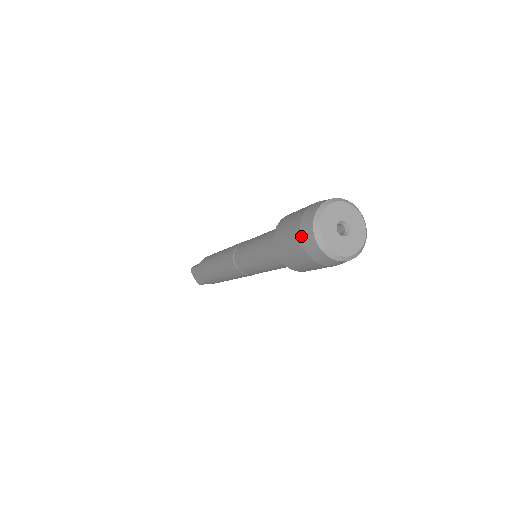
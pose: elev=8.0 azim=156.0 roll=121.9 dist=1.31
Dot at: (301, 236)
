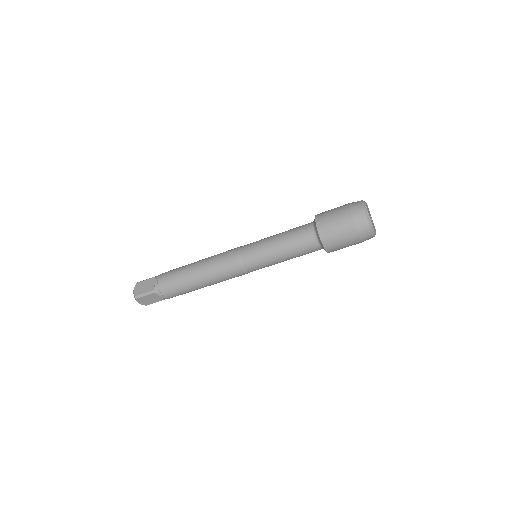
Dot at: (350, 205)
